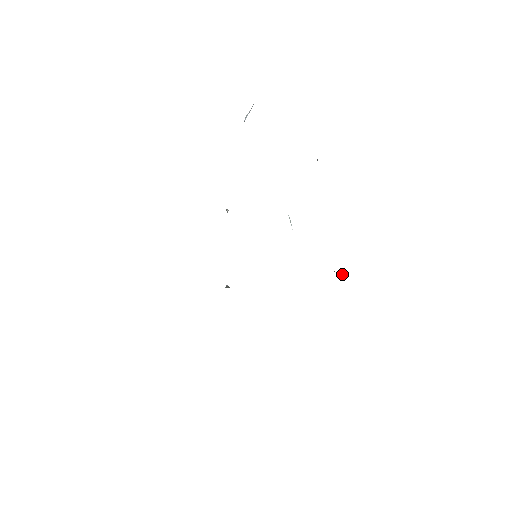
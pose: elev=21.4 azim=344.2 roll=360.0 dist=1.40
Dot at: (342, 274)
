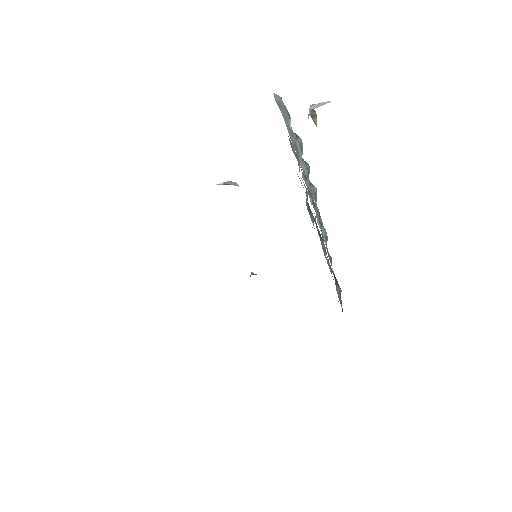
Dot at: occluded
